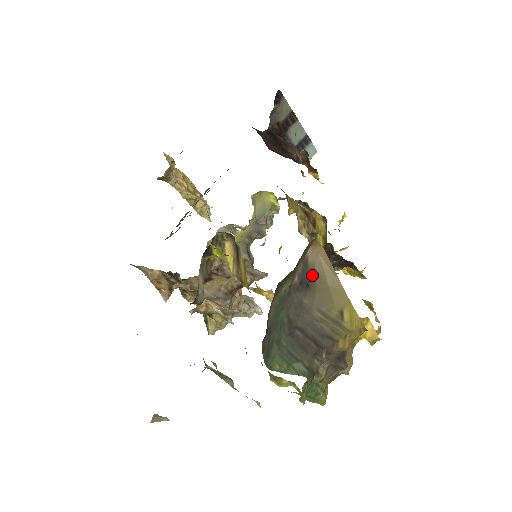
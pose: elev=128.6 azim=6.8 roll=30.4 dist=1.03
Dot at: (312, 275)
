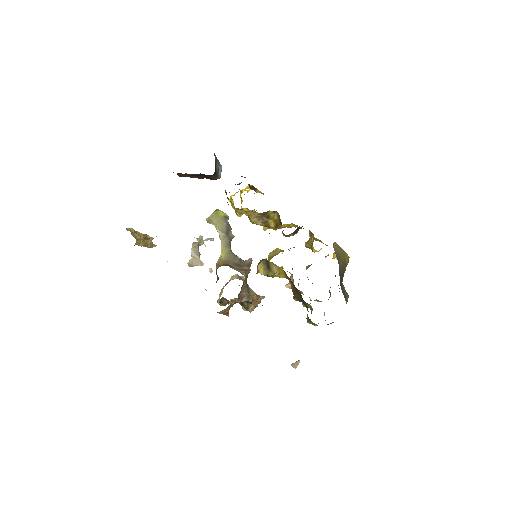
Dot at: (336, 256)
